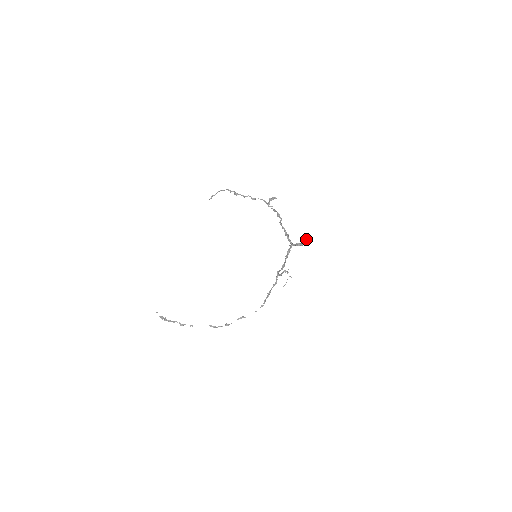
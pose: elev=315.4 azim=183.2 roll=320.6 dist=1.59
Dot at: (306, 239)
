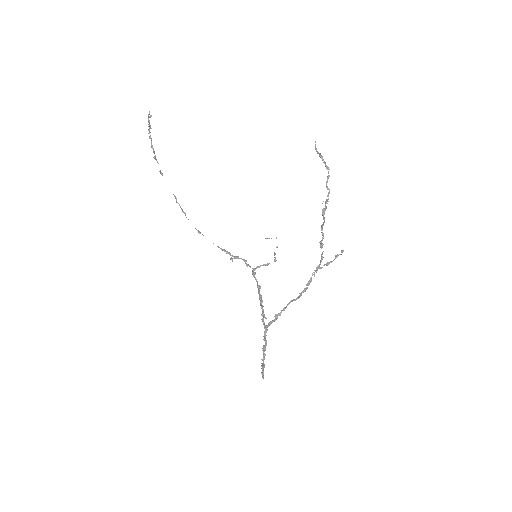
Dot at: (263, 366)
